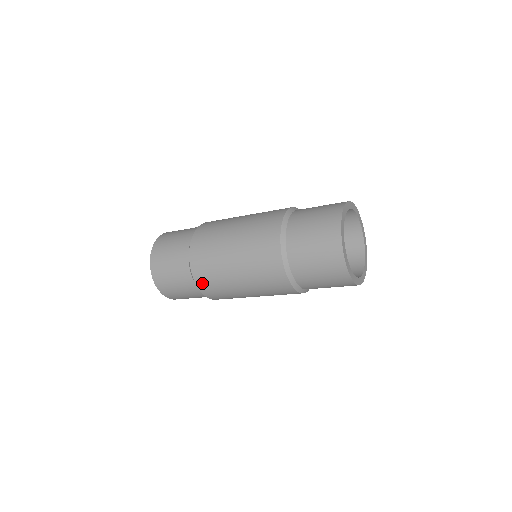
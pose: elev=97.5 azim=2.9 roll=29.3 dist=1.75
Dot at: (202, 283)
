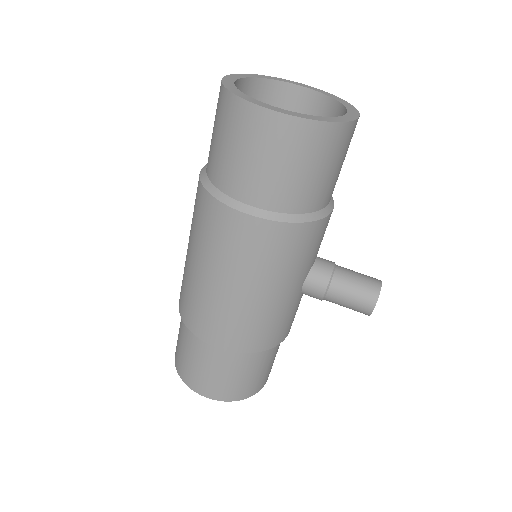
Dot at: (182, 307)
